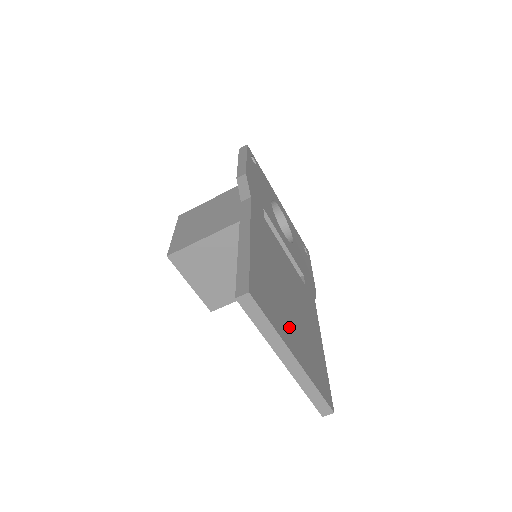
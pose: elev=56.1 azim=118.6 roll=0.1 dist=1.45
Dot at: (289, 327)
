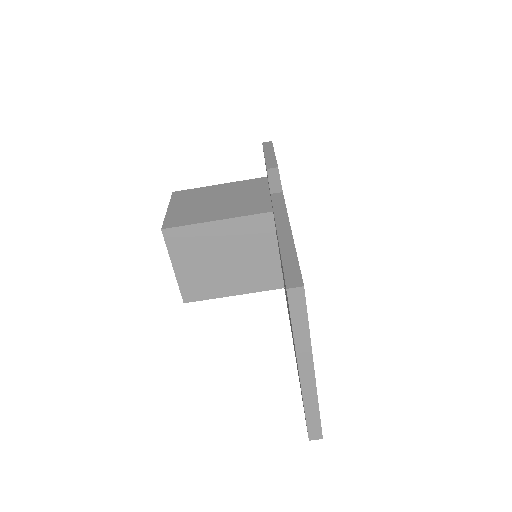
Dot at: occluded
